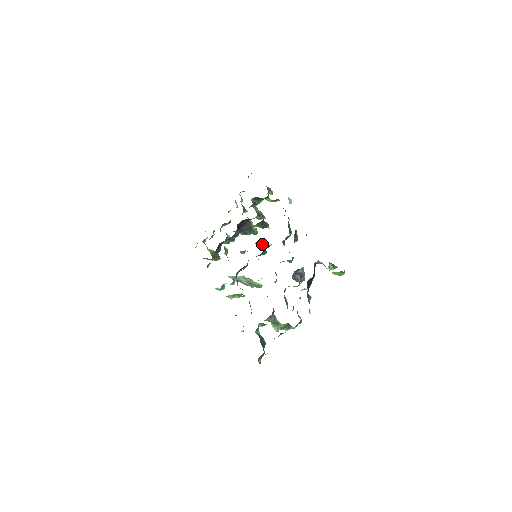
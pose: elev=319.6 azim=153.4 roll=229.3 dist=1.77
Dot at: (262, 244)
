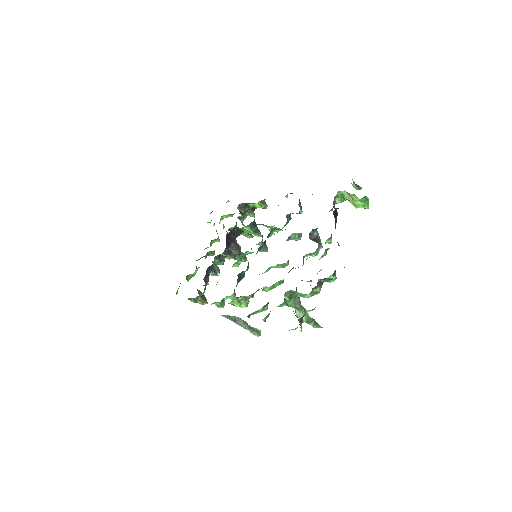
Dot at: occluded
